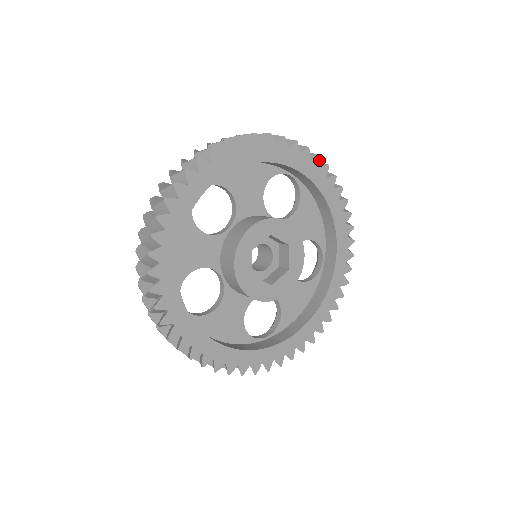
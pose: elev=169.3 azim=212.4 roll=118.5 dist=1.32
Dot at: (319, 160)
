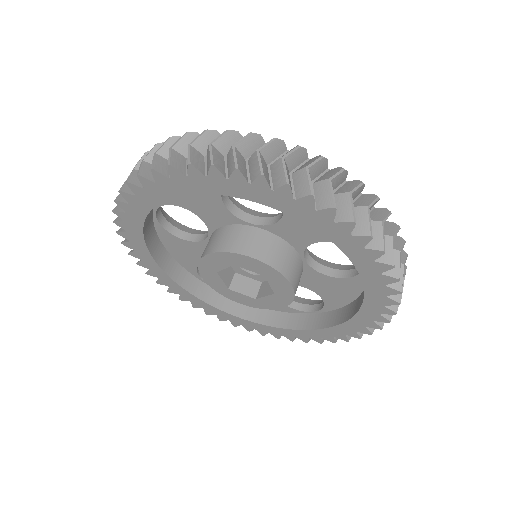
Dot at: (396, 294)
